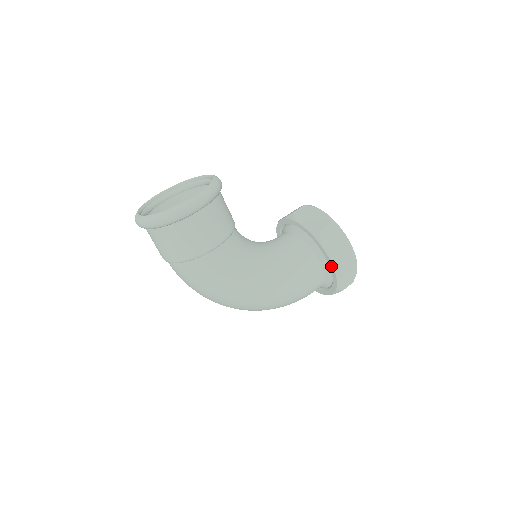
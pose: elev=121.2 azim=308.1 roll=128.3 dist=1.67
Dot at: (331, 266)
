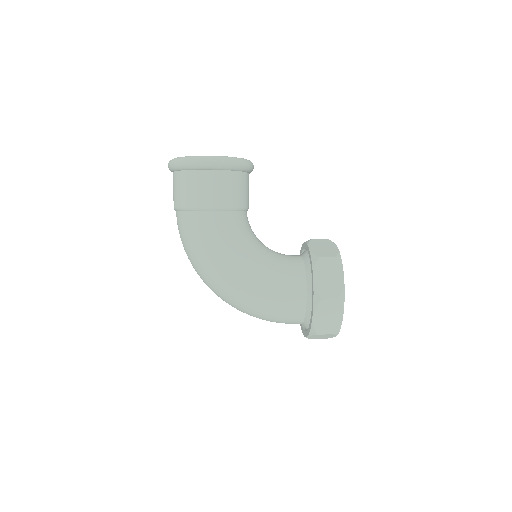
Dot at: (313, 296)
